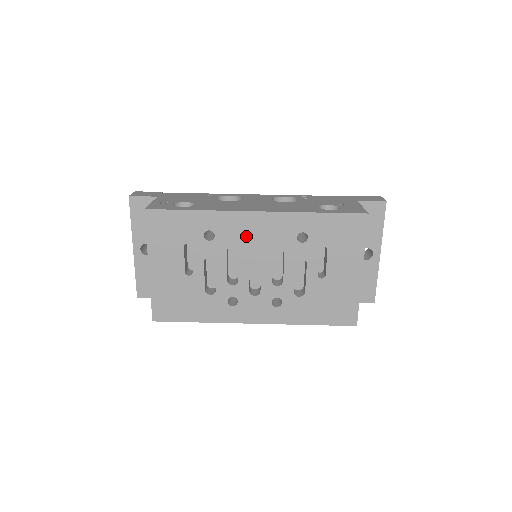
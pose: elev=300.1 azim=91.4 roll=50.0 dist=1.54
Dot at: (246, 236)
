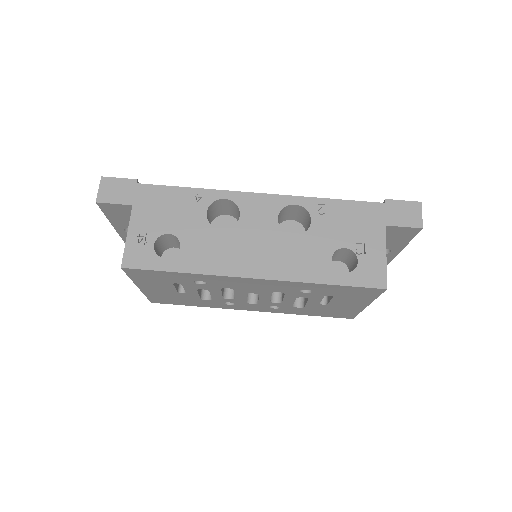
Dot at: (242, 286)
